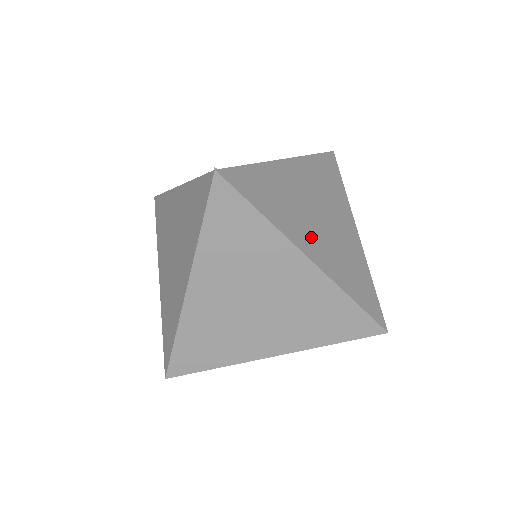
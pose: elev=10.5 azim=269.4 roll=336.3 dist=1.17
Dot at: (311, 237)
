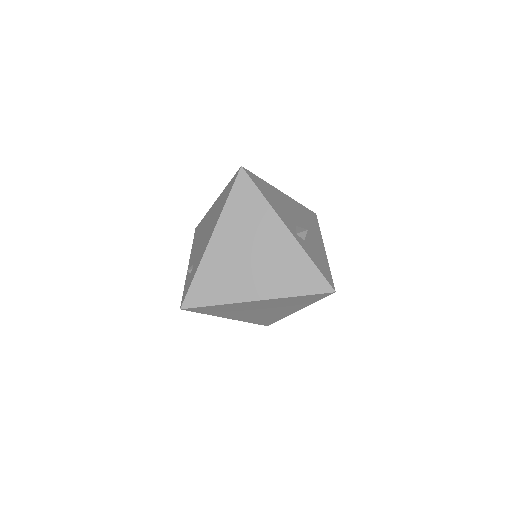
Dot at: (252, 283)
